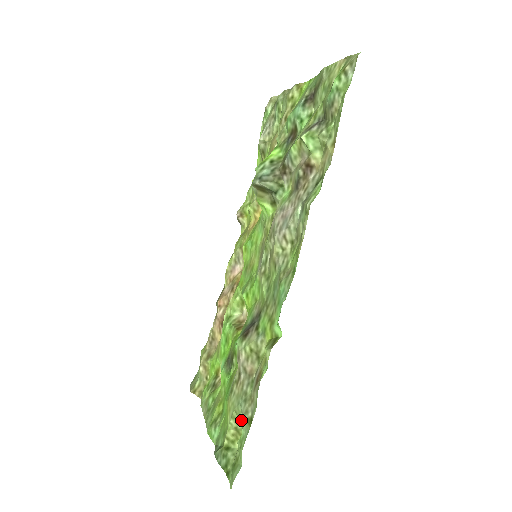
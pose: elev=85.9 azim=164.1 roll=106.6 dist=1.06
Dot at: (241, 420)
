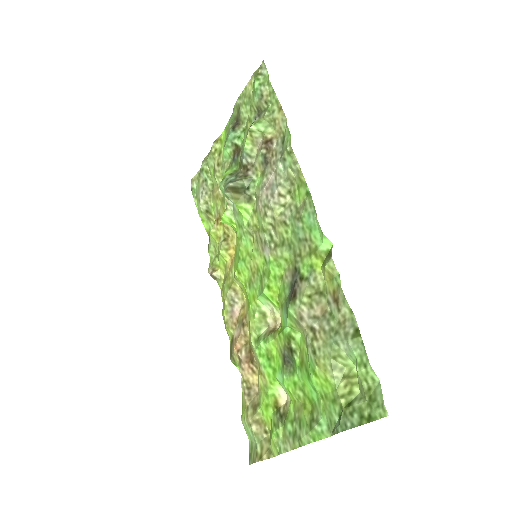
Dot at: (344, 359)
